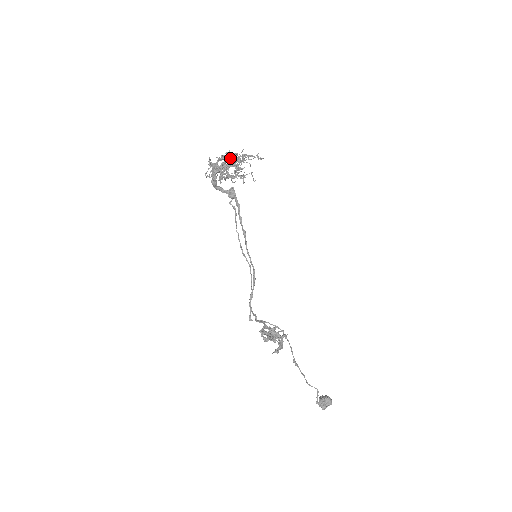
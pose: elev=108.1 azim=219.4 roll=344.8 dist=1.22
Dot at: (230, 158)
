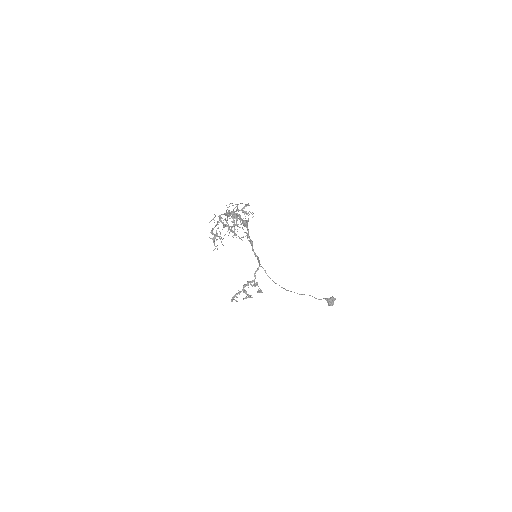
Dot at: (212, 234)
